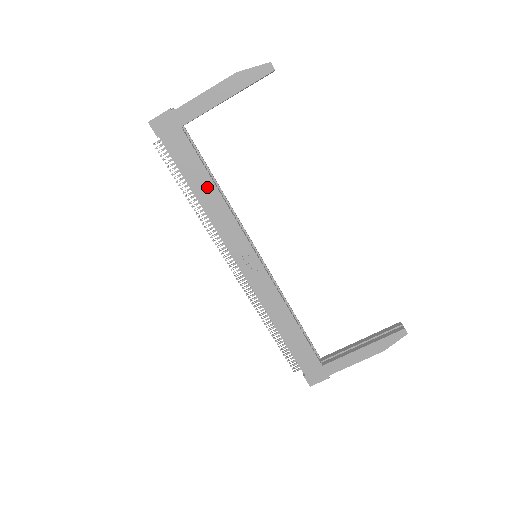
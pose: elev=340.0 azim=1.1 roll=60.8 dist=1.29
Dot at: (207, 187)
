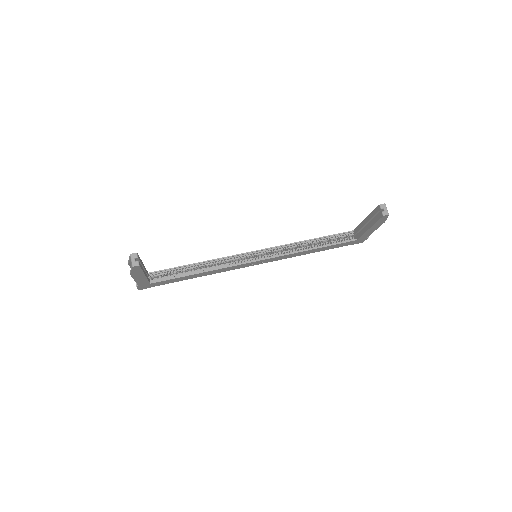
Dot at: (195, 276)
